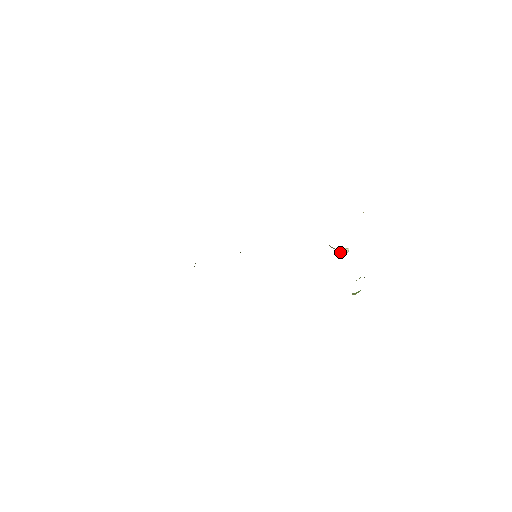
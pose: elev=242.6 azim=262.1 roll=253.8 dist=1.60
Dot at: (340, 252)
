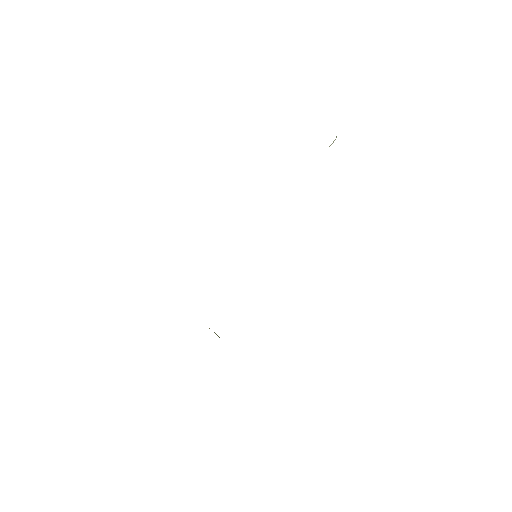
Dot at: occluded
